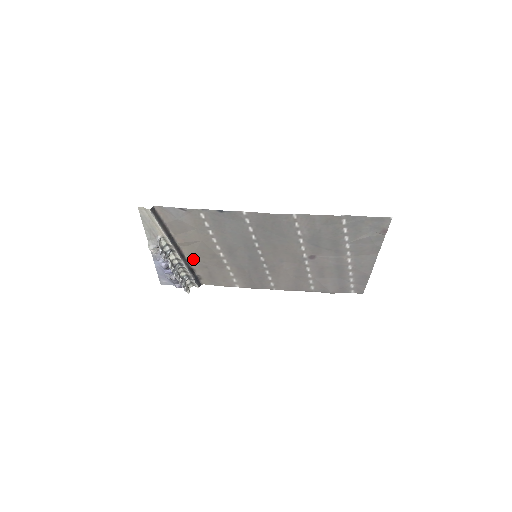
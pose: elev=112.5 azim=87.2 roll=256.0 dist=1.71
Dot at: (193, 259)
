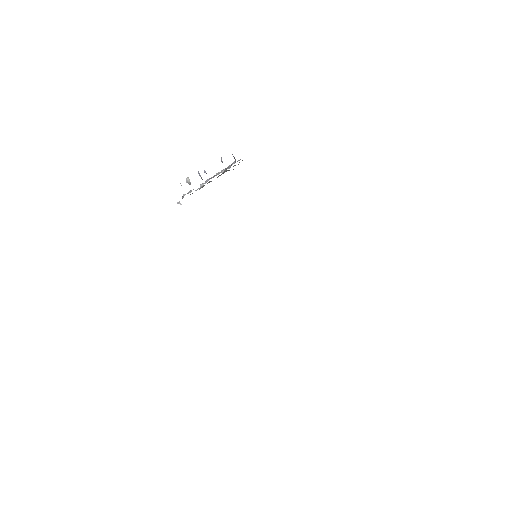
Dot at: occluded
